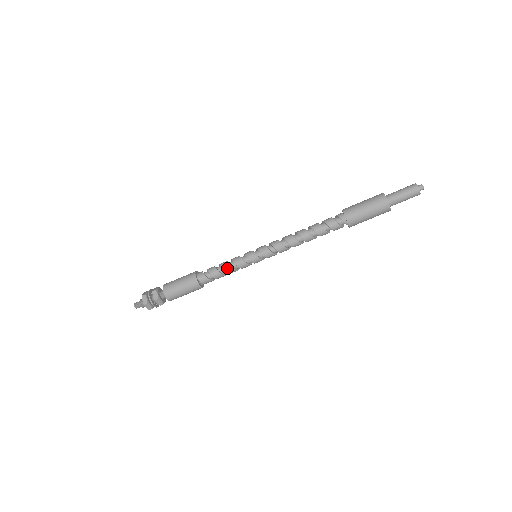
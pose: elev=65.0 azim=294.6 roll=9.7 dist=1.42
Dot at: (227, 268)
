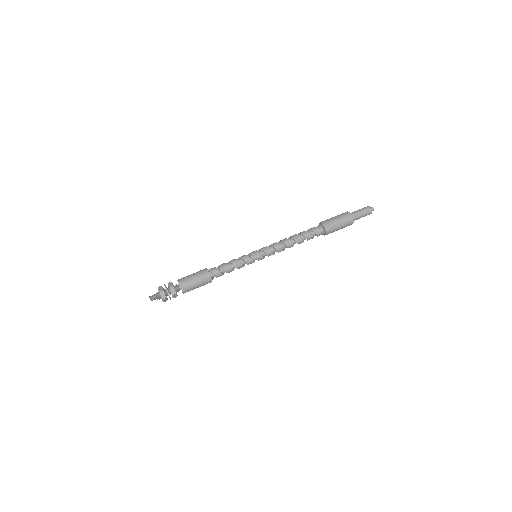
Dot at: (232, 260)
